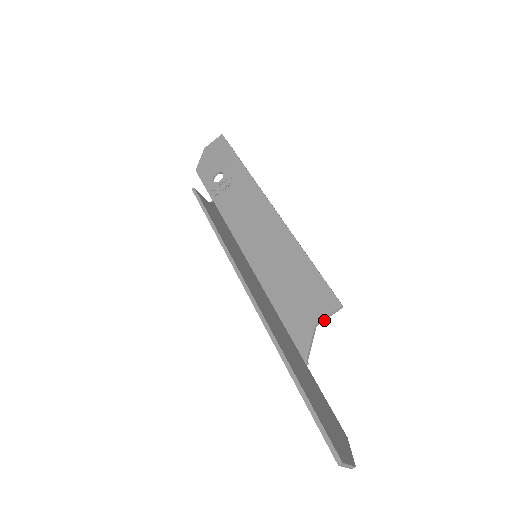
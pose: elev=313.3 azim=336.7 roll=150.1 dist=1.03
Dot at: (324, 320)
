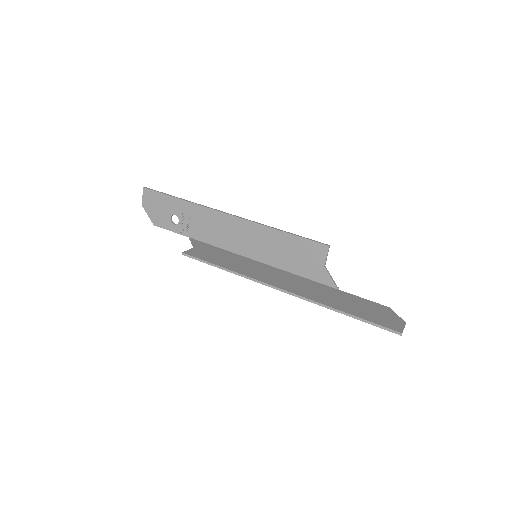
Dot at: (326, 260)
